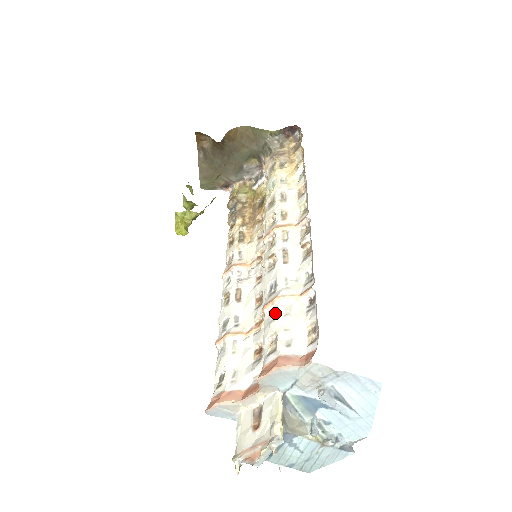
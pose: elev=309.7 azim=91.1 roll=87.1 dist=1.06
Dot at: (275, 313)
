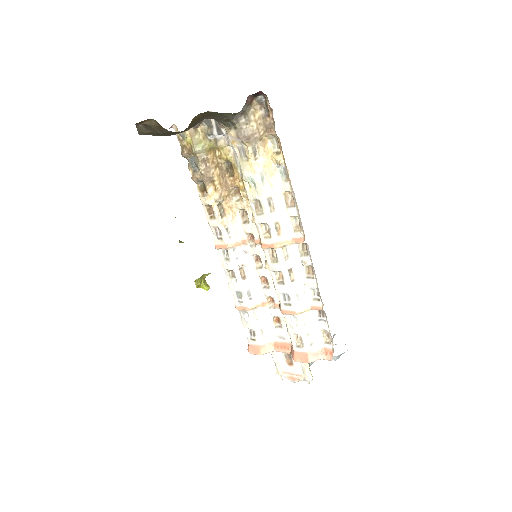
Dot at: (295, 321)
